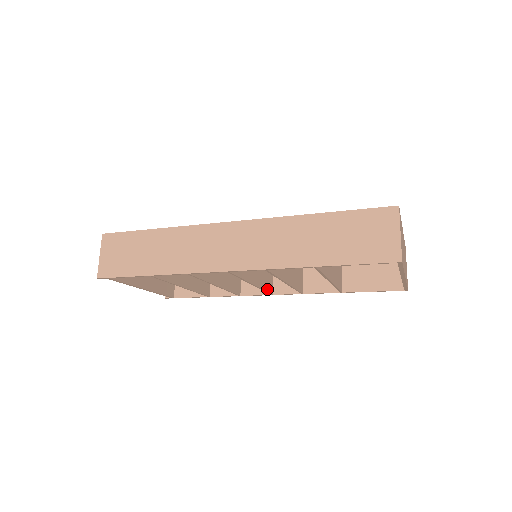
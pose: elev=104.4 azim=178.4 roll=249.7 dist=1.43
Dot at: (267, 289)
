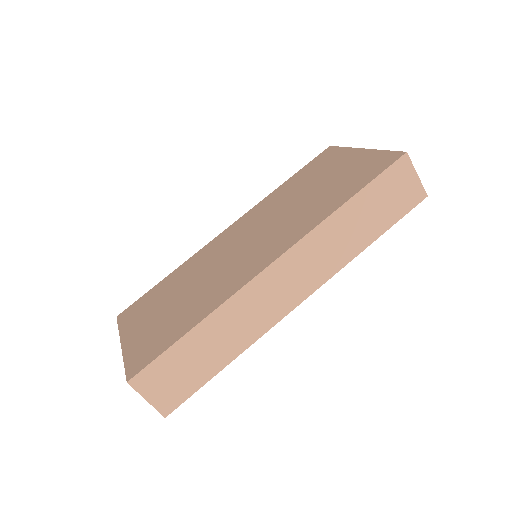
Dot at: occluded
